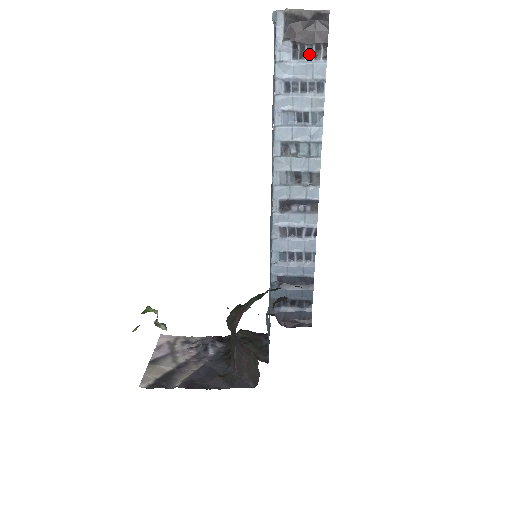
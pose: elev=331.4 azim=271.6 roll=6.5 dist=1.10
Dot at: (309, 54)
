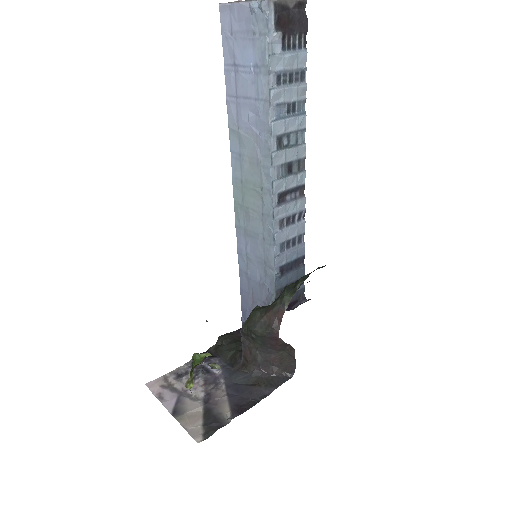
Dot at: (294, 44)
